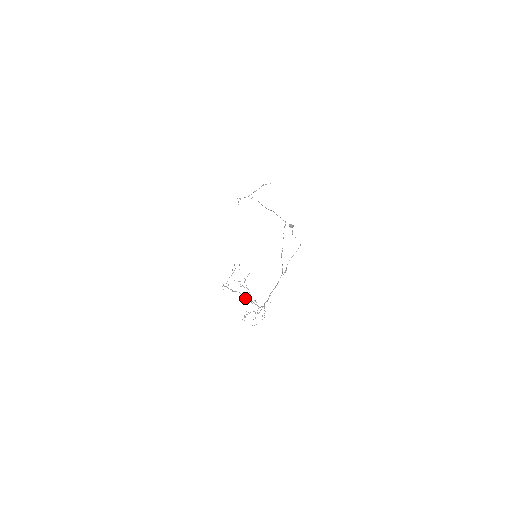
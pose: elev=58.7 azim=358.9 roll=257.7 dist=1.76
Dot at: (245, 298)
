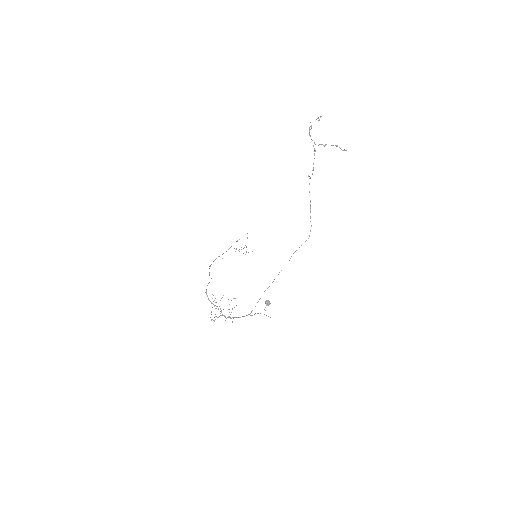
Dot at: (213, 304)
